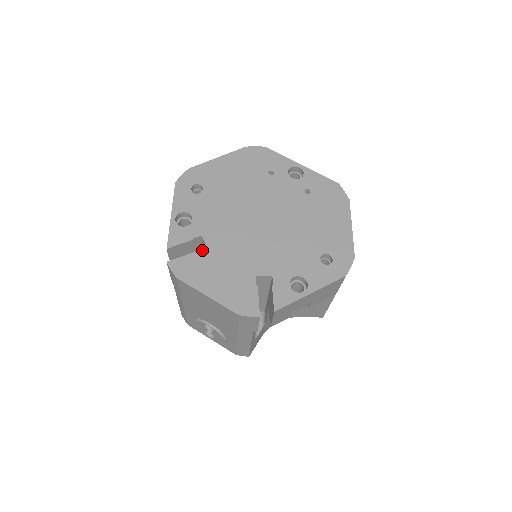
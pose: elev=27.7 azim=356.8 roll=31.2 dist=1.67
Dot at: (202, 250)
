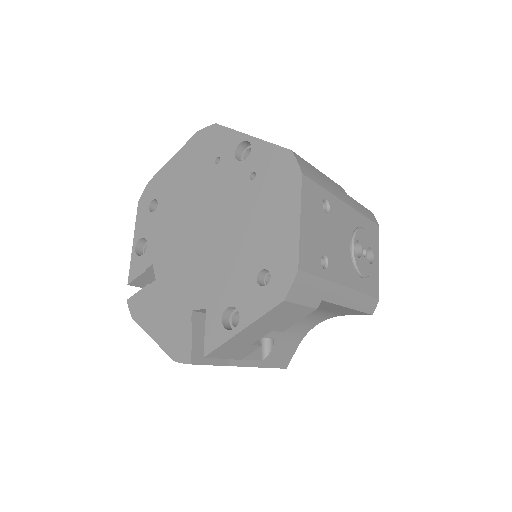
Dot at: (152, 282)
